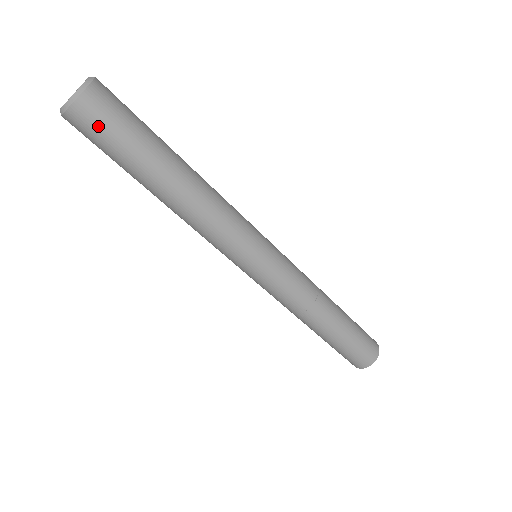
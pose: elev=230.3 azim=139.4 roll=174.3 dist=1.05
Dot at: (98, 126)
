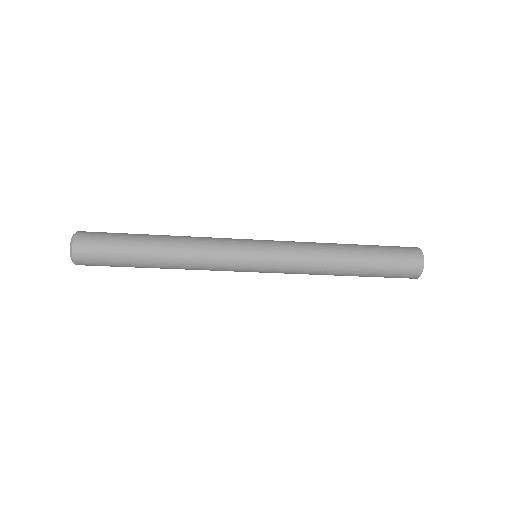
Dot at: (93, 256)
